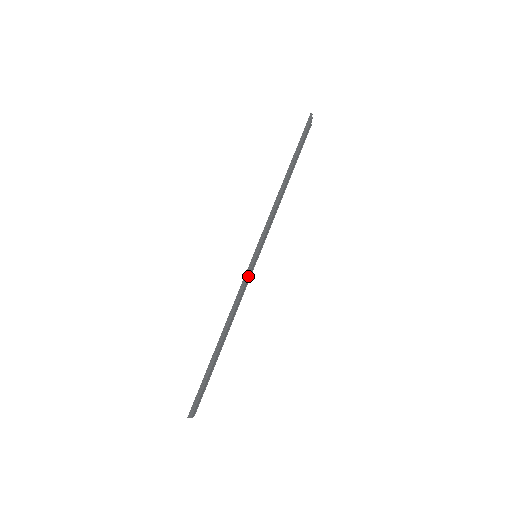
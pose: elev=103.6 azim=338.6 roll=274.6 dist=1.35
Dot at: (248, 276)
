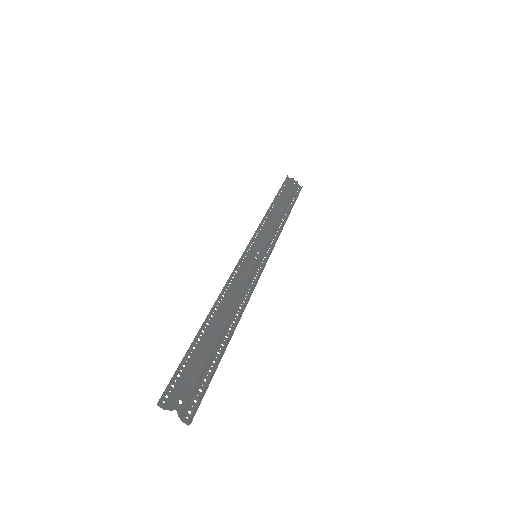
Dot at: (245, 267)
